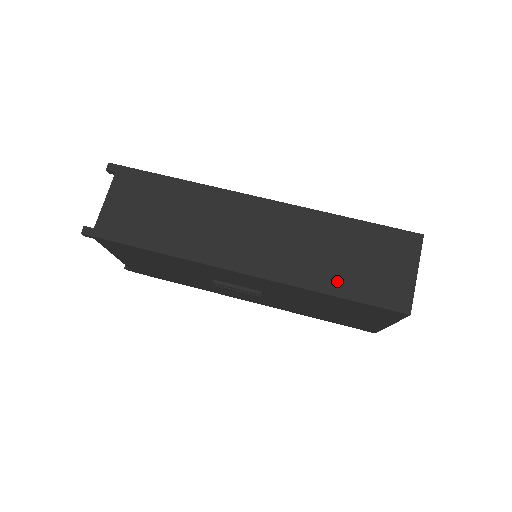
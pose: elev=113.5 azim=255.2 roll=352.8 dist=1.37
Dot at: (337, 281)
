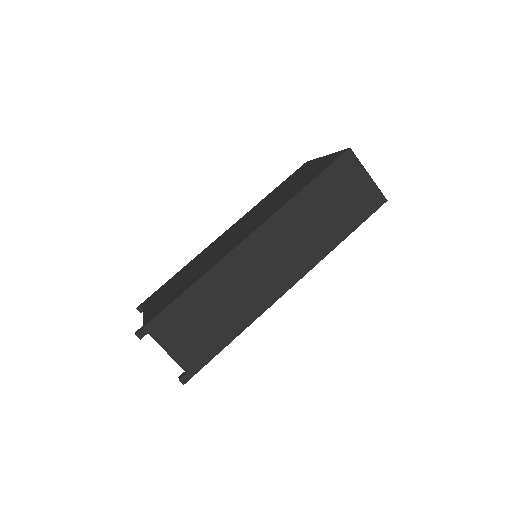
Dot at: (339, 229)
